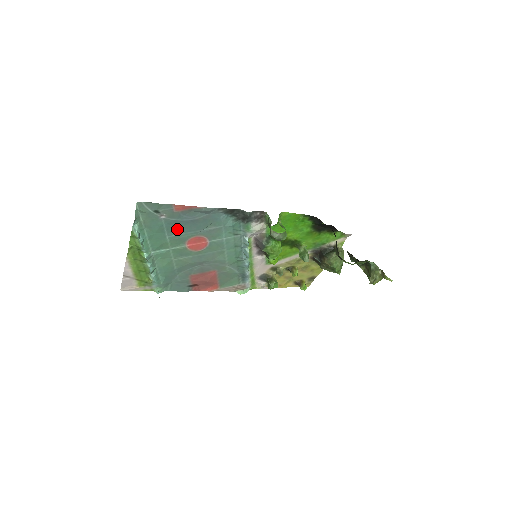
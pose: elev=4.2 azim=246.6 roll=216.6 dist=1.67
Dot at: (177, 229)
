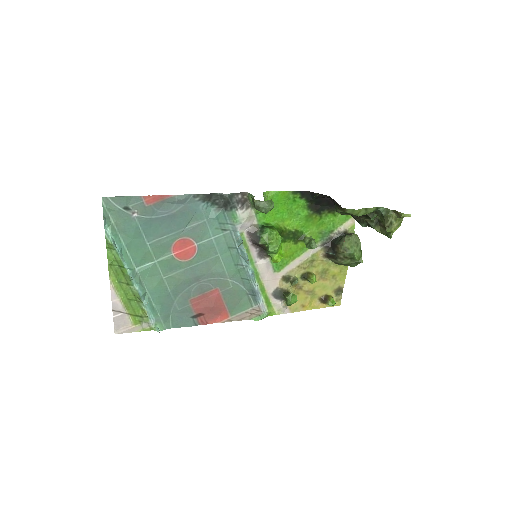
Dot at: (156, 231)
